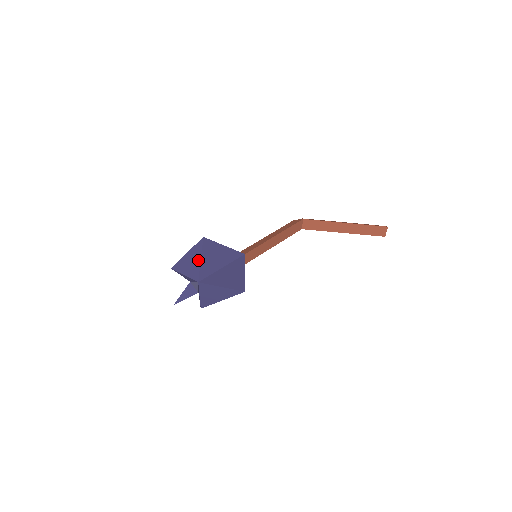
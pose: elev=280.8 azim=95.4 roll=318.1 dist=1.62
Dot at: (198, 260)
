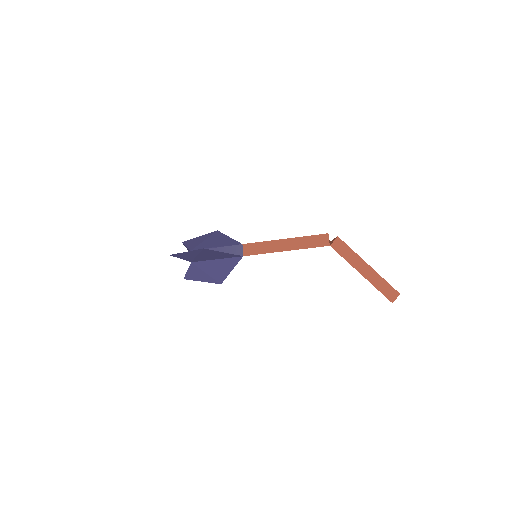
Dot at: (194, 255)
